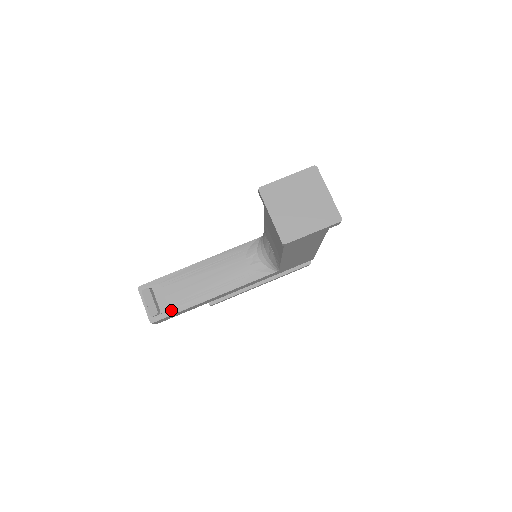
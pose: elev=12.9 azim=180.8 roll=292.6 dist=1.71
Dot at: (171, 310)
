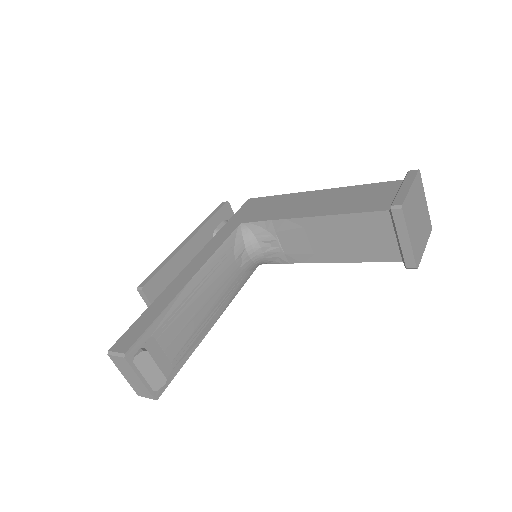
Dot at: (175, 367)
